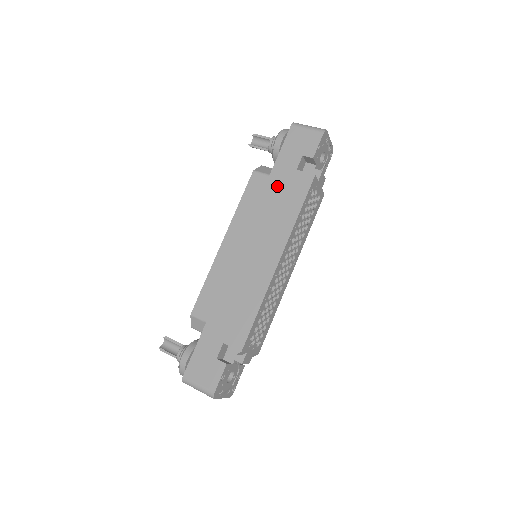
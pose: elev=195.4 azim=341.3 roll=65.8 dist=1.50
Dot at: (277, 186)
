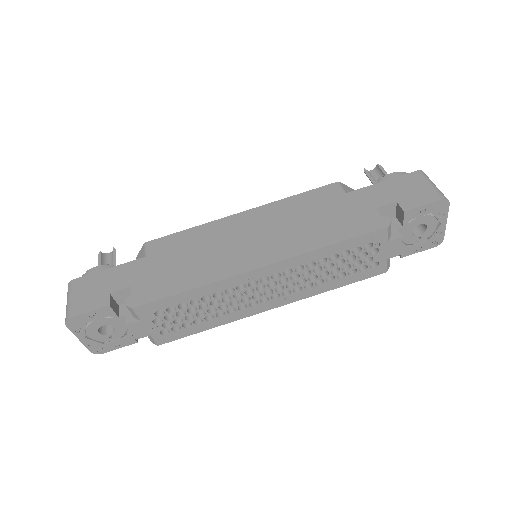
Dot at: (341, 206)
